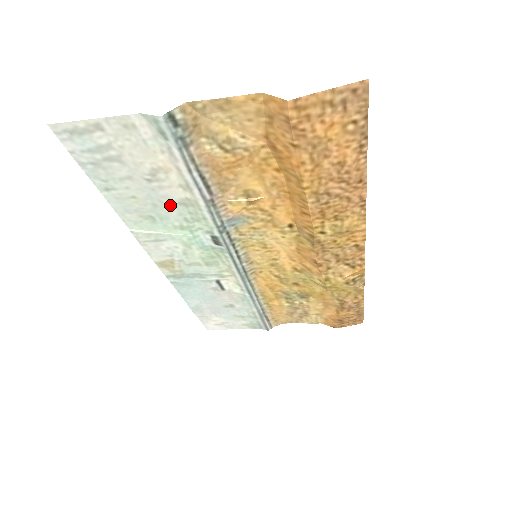
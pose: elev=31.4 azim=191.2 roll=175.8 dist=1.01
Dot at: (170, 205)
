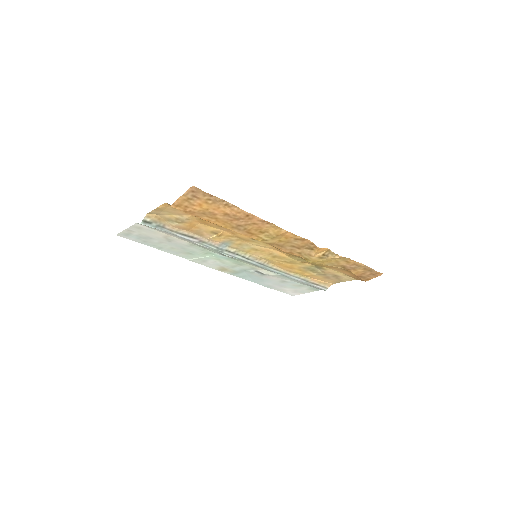
Dot at: (188, 247)
